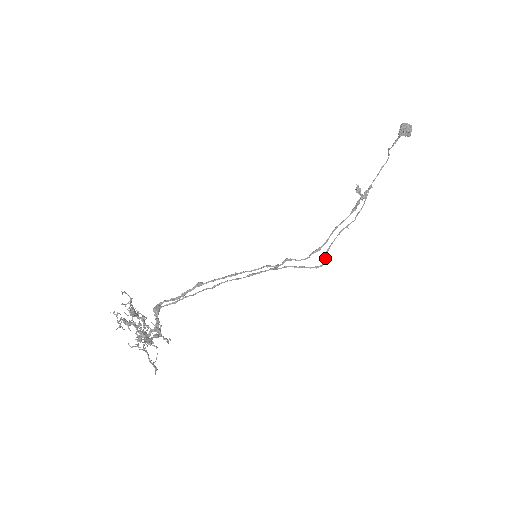
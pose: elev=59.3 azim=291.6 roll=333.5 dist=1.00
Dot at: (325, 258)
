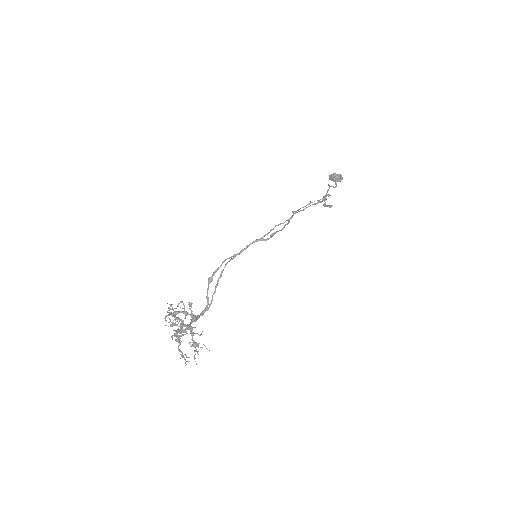
Dot at: occluded
